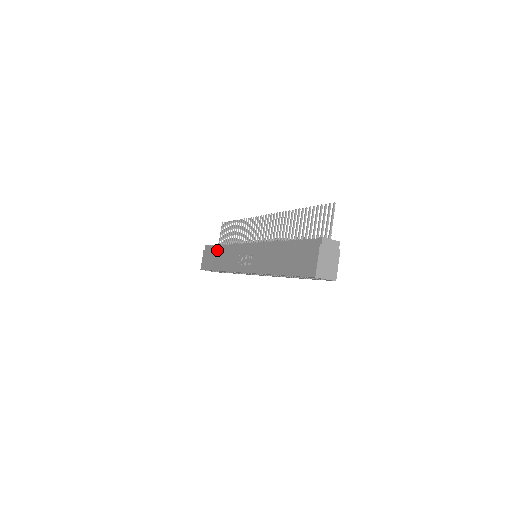
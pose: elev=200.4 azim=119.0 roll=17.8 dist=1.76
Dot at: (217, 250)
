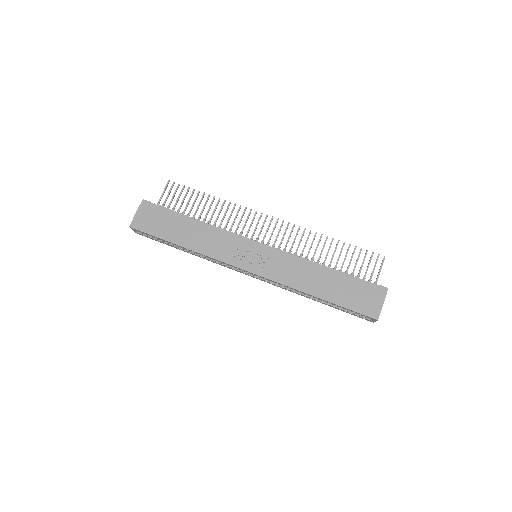
Dot at: (182, 220)
